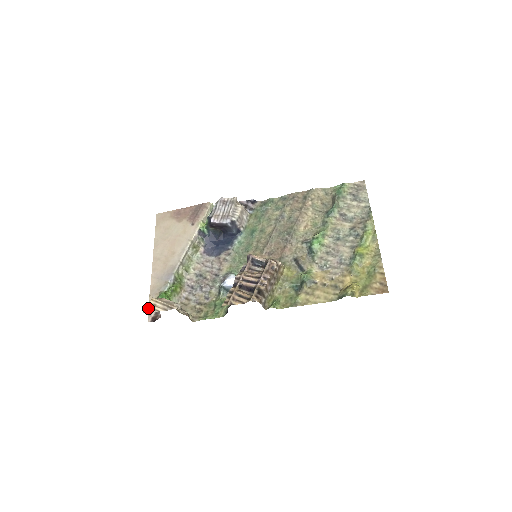
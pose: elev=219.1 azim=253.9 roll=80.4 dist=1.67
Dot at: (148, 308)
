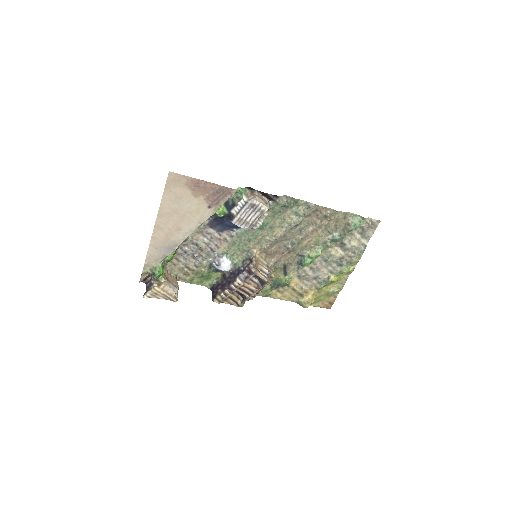
Dot at: (149, 295)
